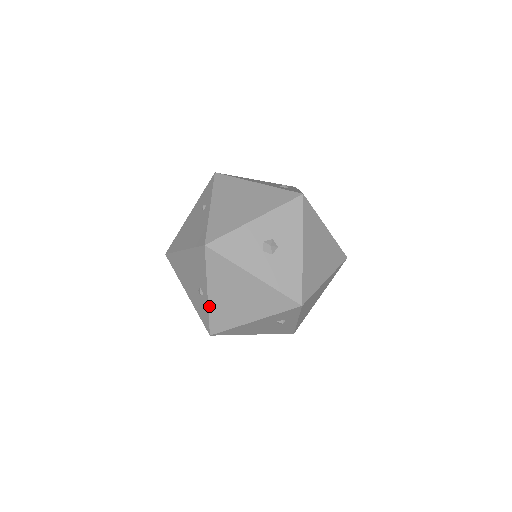
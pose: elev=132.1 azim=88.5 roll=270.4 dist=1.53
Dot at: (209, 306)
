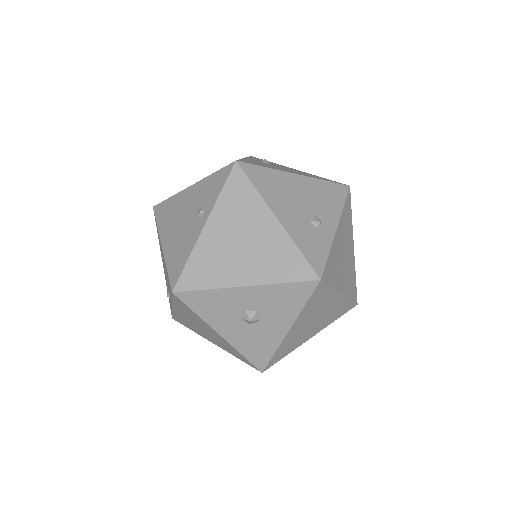
Dot at: (173, 311)
